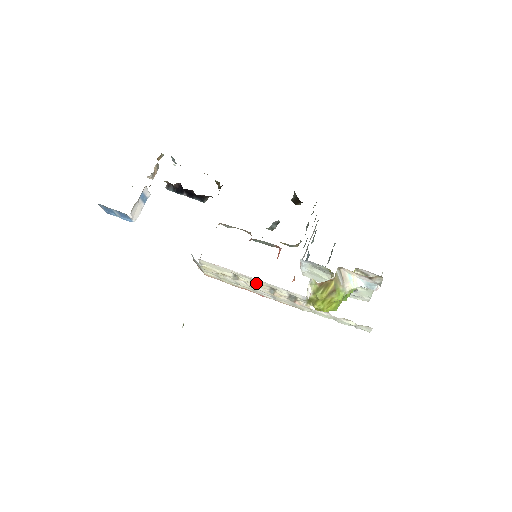
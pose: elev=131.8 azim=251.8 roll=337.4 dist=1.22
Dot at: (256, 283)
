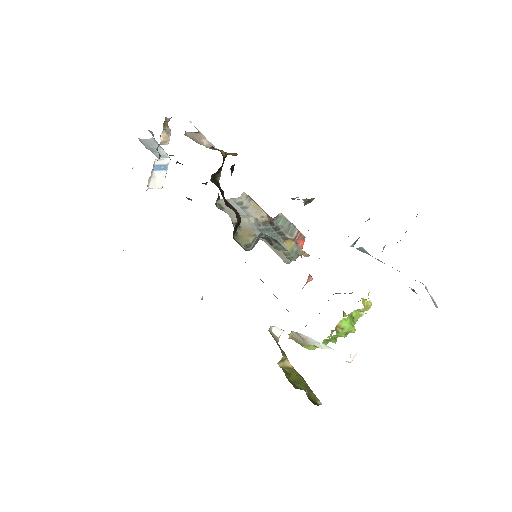
Dot at: occluded
